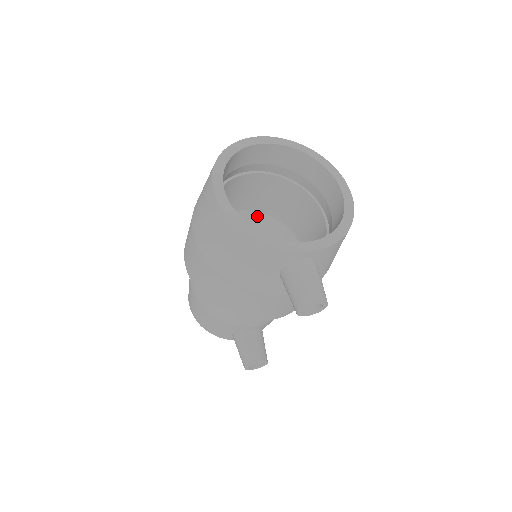
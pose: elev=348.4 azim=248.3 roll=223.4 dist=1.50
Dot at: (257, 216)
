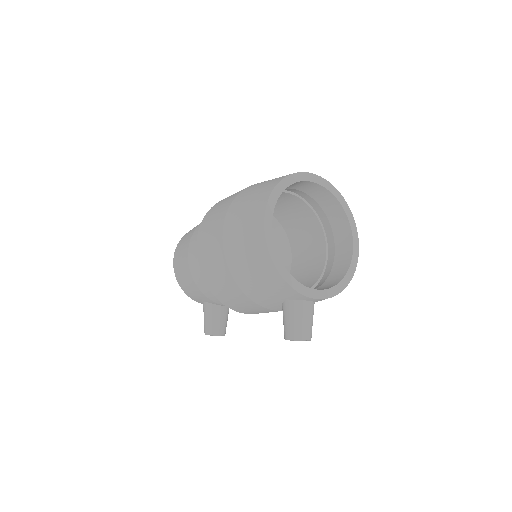
Dot at: occluded
